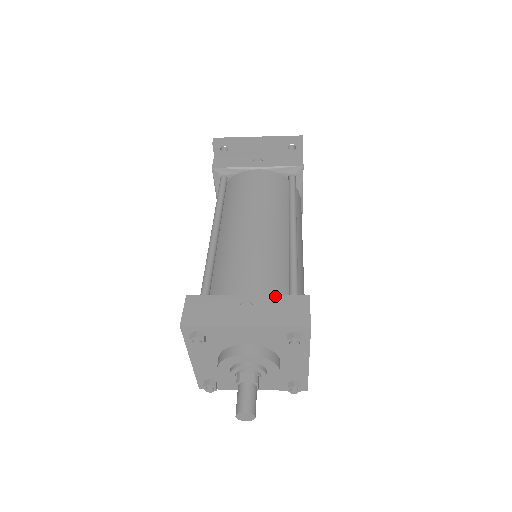
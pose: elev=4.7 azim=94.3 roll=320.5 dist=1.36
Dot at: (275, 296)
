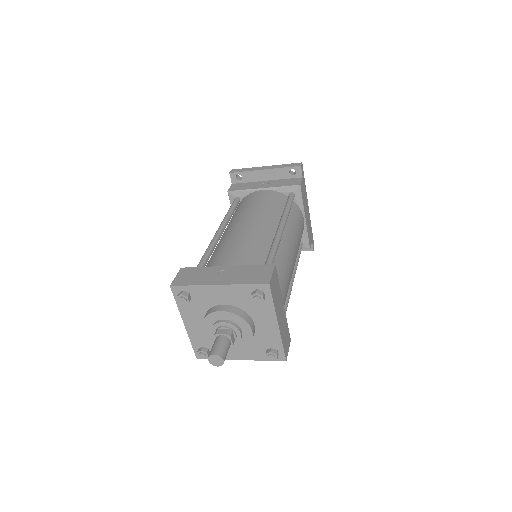
Dot at: (248, 266)
